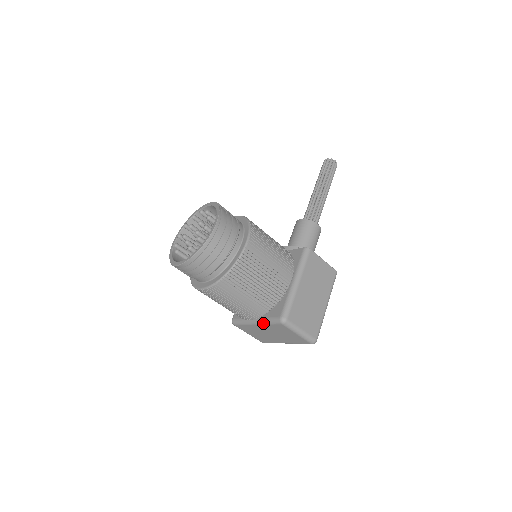
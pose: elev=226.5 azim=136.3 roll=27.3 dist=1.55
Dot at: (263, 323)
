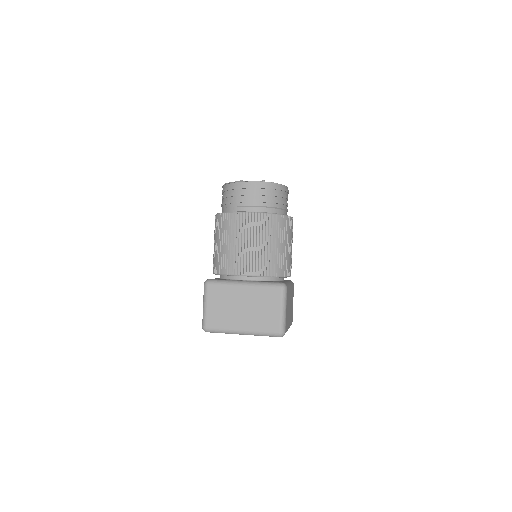
Dot at: (256, 284)
